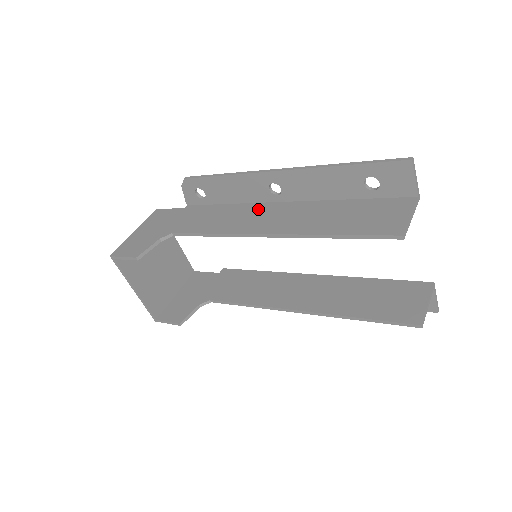
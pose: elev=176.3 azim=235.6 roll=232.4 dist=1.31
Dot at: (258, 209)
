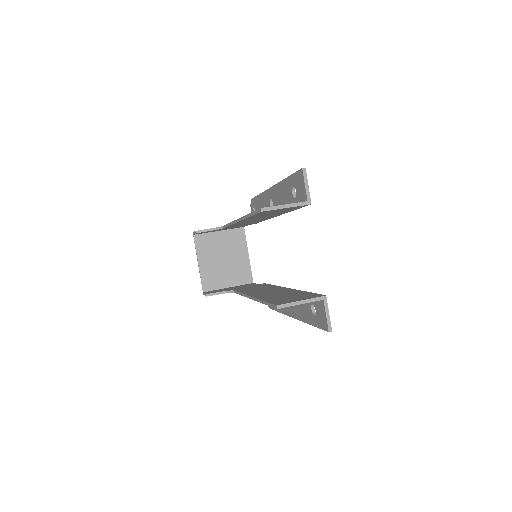
Dot at: occluded
